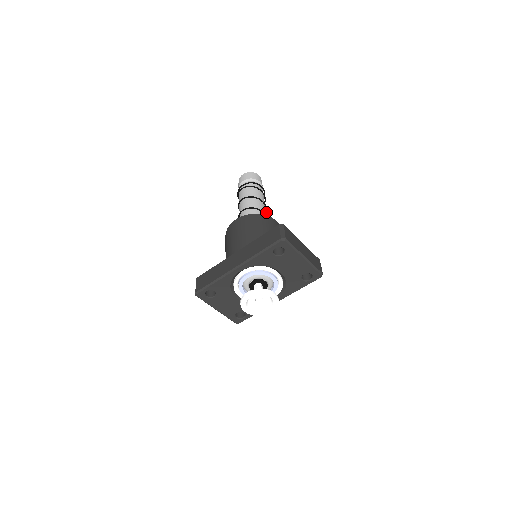
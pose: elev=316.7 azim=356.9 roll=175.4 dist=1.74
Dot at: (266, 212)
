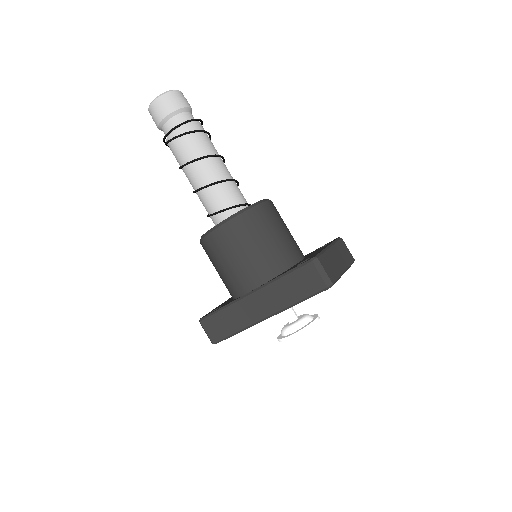
Dot at: (224, 162)
